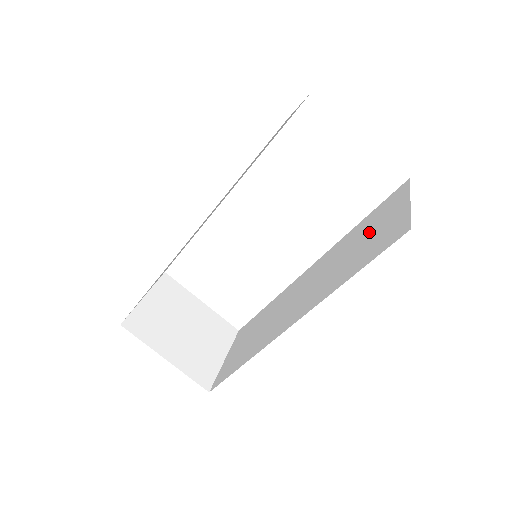
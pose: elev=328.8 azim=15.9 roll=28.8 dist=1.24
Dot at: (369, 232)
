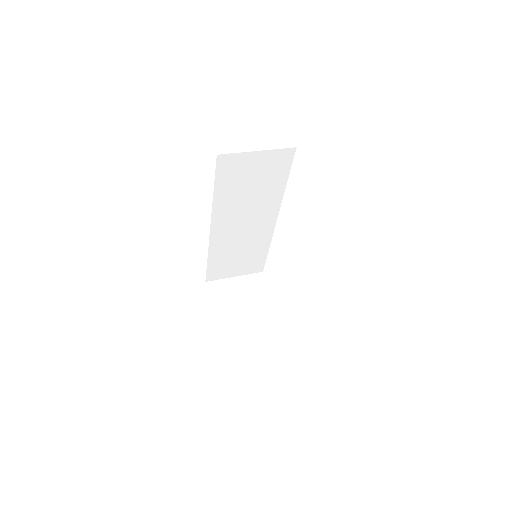
Dot at: occluded
